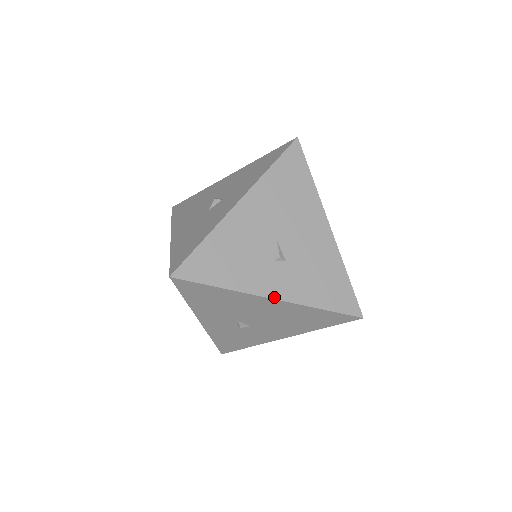
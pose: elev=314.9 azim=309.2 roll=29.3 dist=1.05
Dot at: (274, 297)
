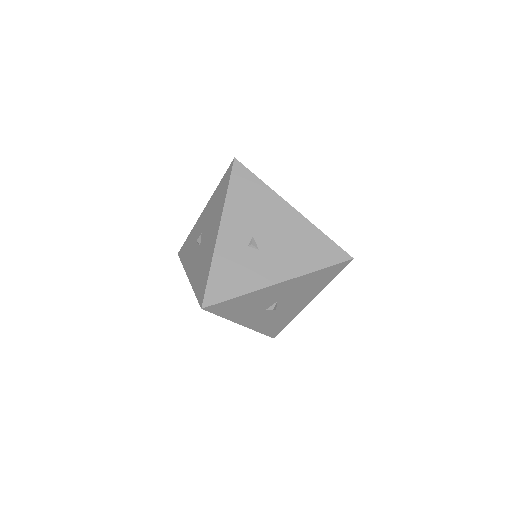
Dot at: (294, 208)
